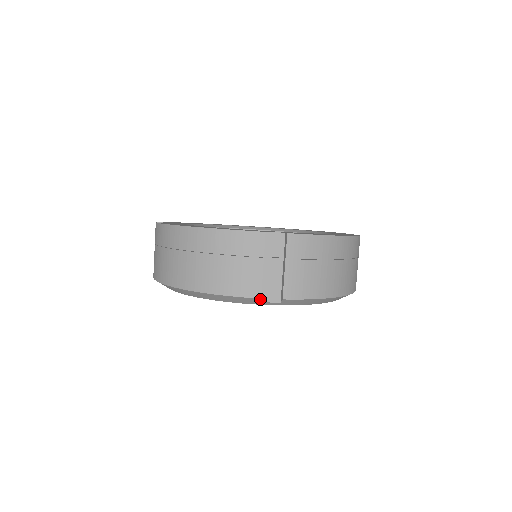
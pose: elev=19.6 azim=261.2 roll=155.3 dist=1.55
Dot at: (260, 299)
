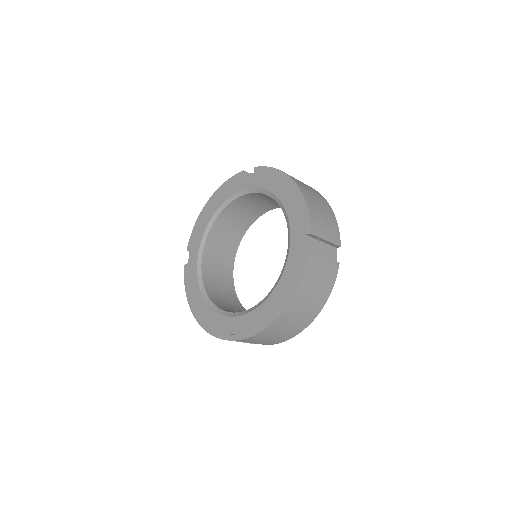
Dot at: occluded
